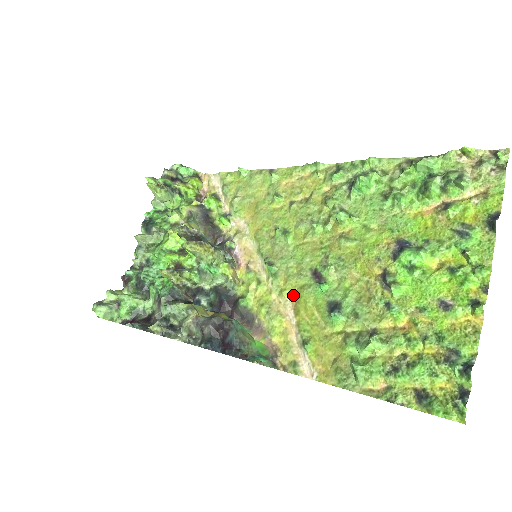
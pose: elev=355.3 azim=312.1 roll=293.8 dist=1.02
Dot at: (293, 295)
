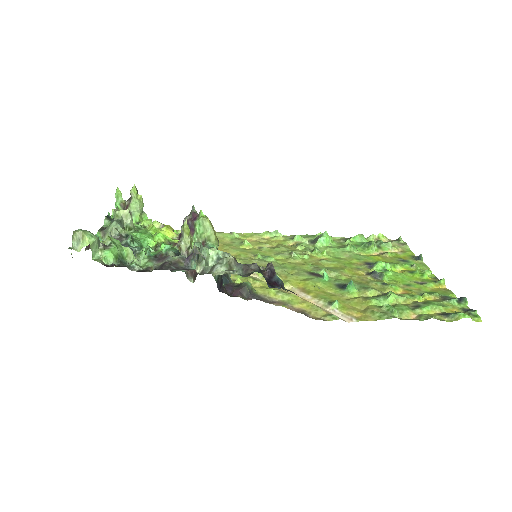
Dot at: (297, 285)
